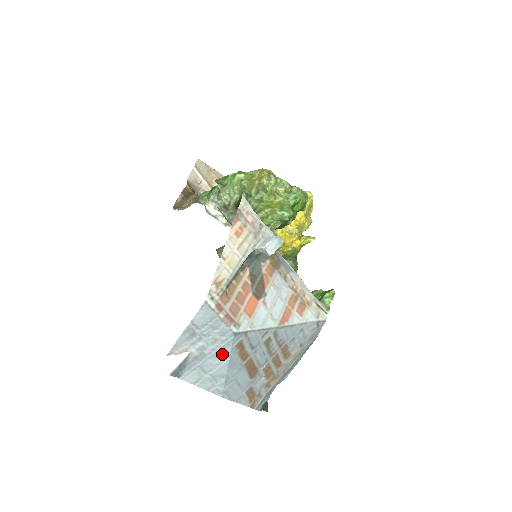
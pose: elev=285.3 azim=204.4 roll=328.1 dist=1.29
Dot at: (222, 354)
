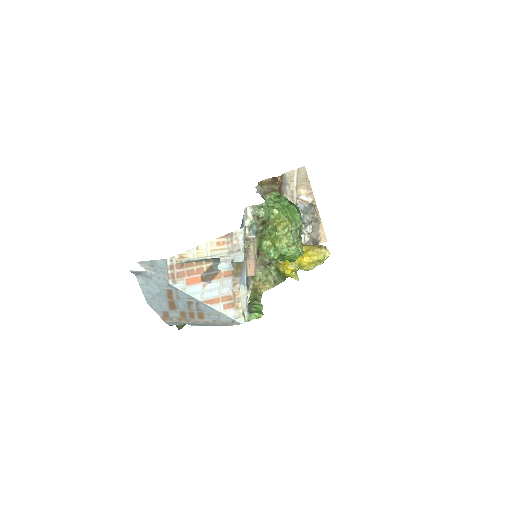
Dot at: (158, 286)
